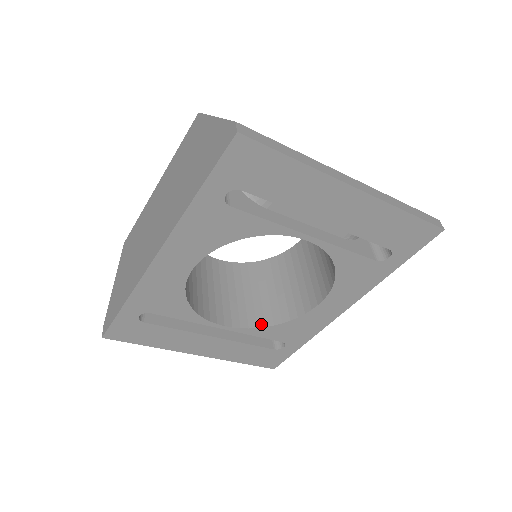
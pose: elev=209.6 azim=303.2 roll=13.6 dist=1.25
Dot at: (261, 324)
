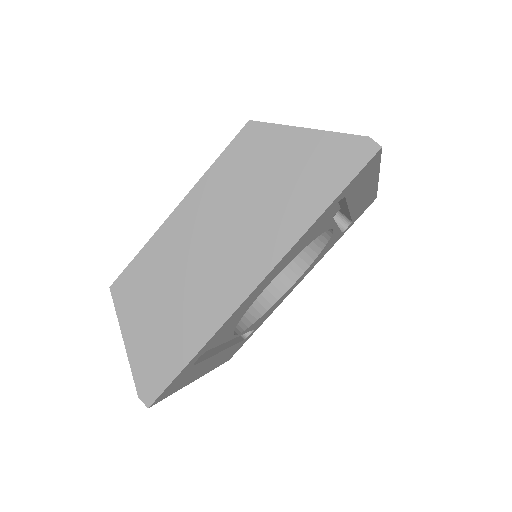
Dot at: (252, 319)
